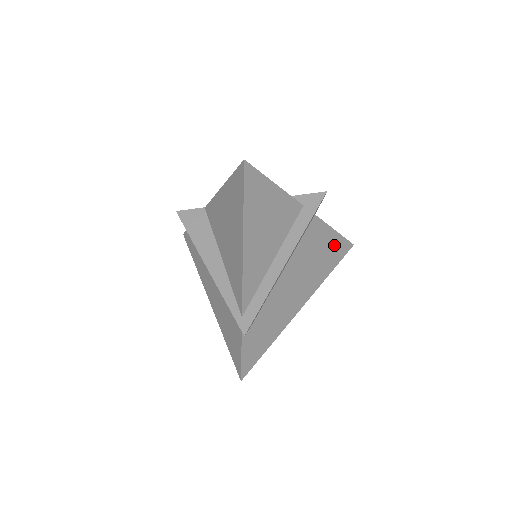
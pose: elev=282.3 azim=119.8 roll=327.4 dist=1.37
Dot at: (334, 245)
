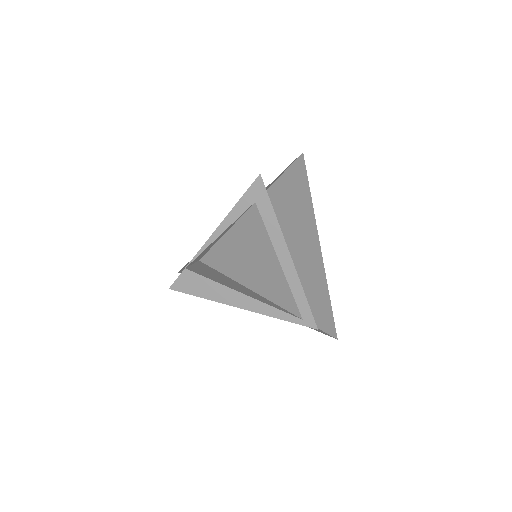
Dot at: (295, 179)
